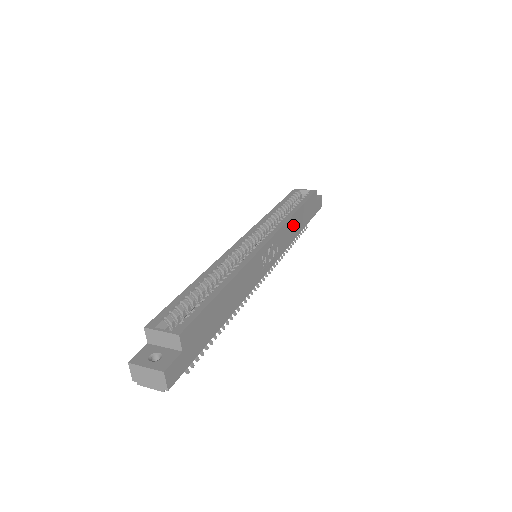
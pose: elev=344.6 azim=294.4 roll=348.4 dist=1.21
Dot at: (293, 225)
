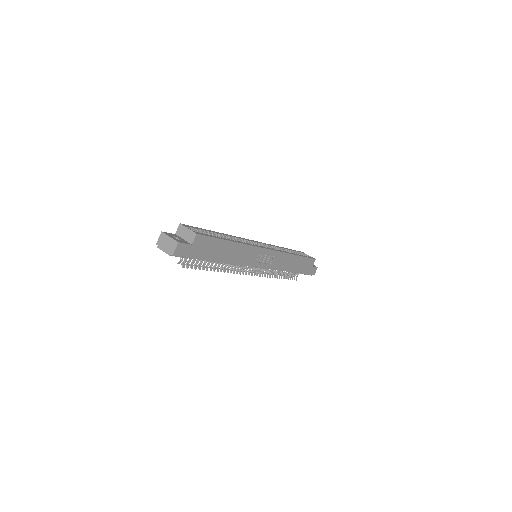
Dot at: (289, 261)
